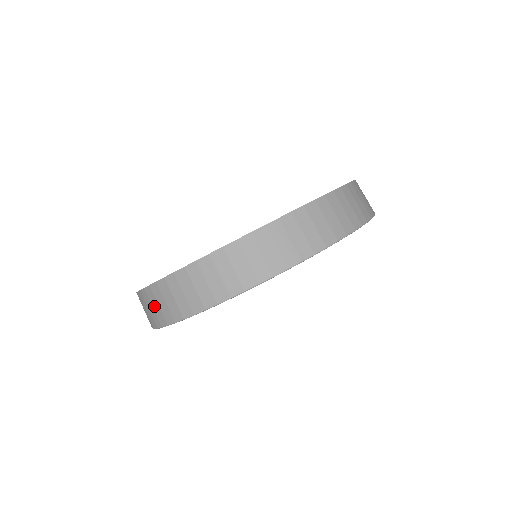
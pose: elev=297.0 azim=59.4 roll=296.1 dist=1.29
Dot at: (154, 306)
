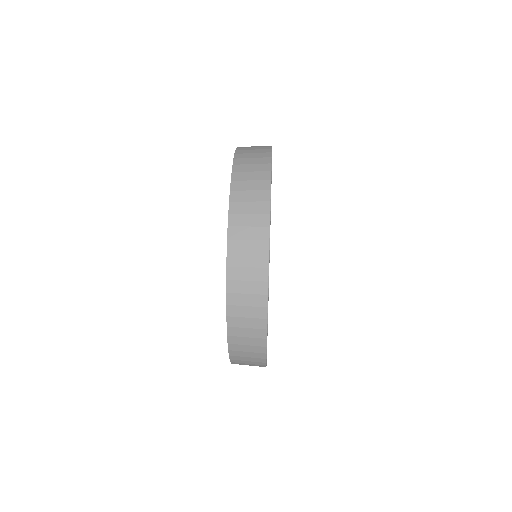
Dot at: (248, 223)
